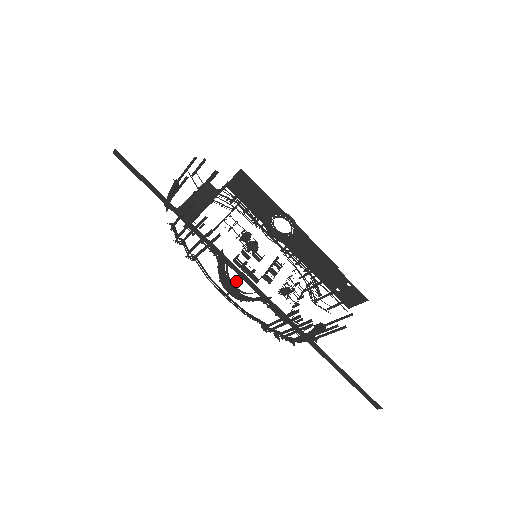
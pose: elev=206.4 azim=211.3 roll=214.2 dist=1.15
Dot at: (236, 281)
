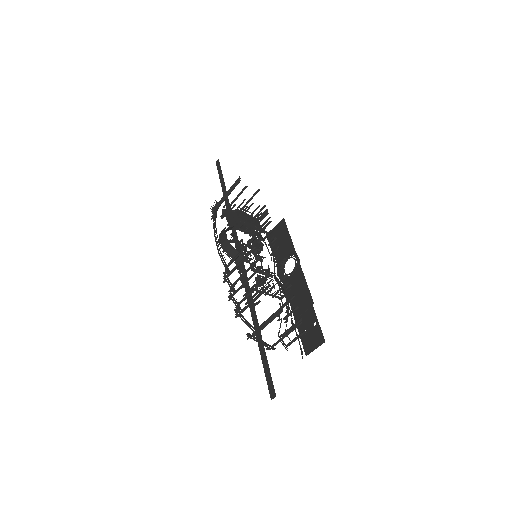
Dot at: (230, 239)
